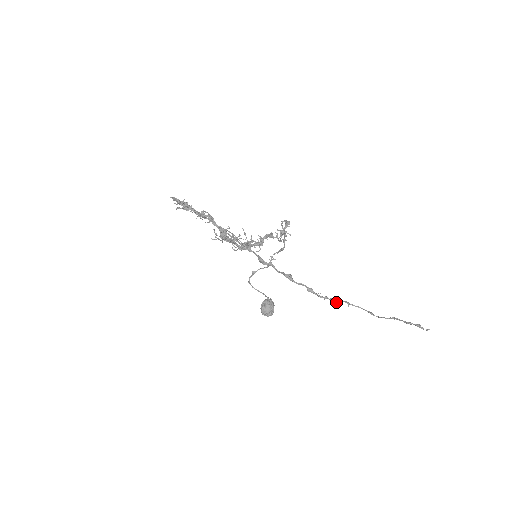
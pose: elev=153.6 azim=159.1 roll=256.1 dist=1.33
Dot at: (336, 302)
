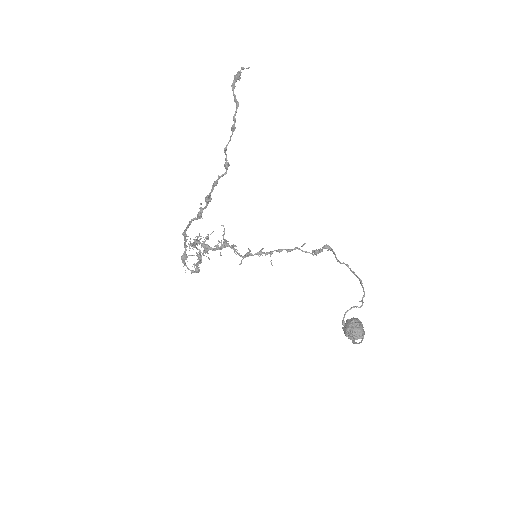
Dot at: (227, 164)
